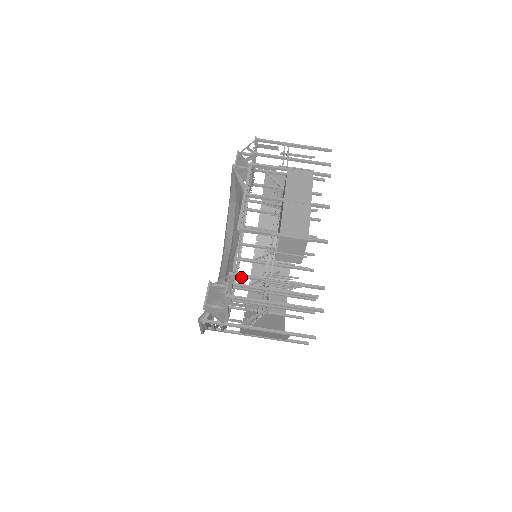
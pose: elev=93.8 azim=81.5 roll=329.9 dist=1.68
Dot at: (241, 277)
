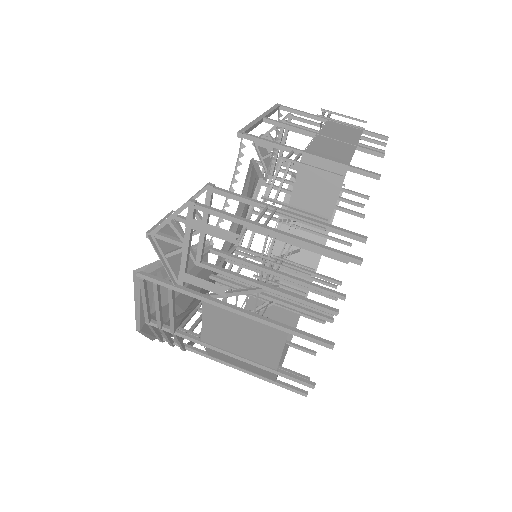
Dot at: (225, 194)
